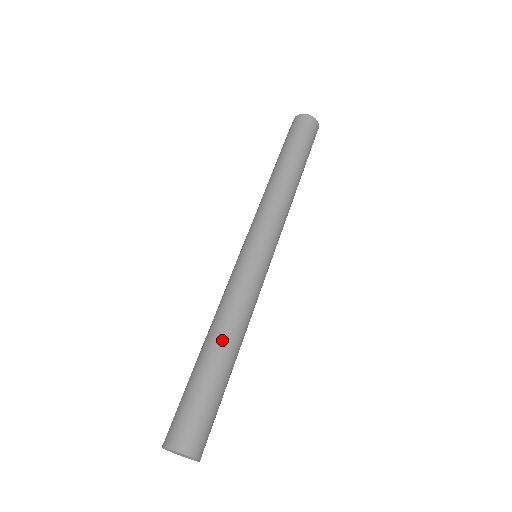
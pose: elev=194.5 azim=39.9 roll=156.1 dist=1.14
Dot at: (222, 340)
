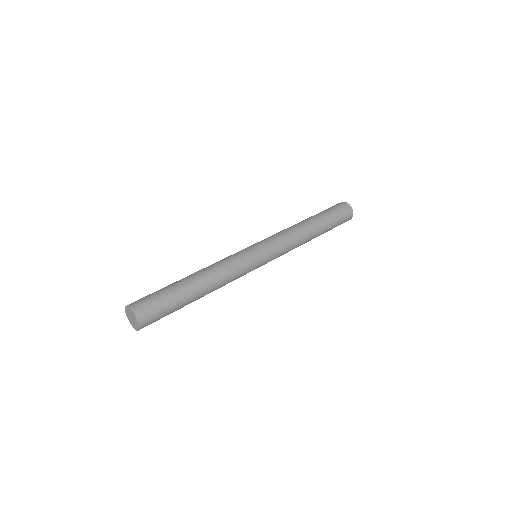
Dot at: (193, 274)
